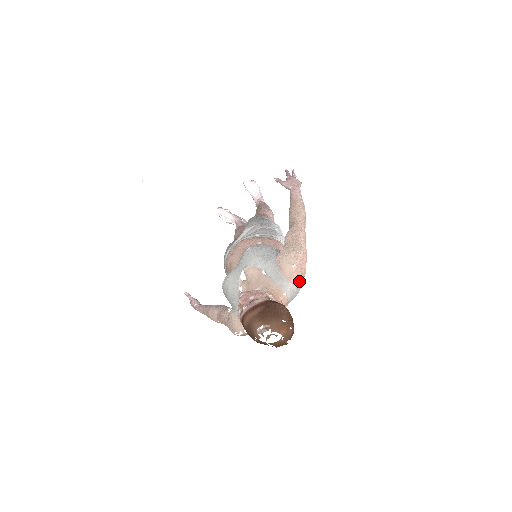
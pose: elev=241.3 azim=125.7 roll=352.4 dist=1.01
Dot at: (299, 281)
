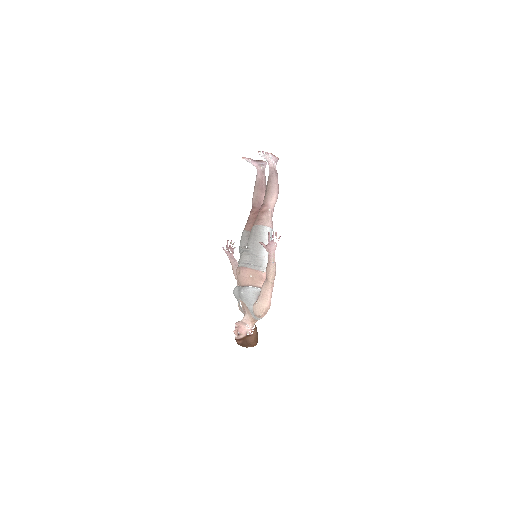
Dot at: occluded
